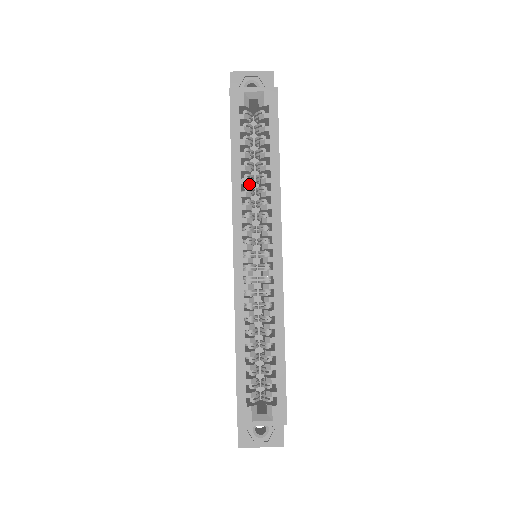
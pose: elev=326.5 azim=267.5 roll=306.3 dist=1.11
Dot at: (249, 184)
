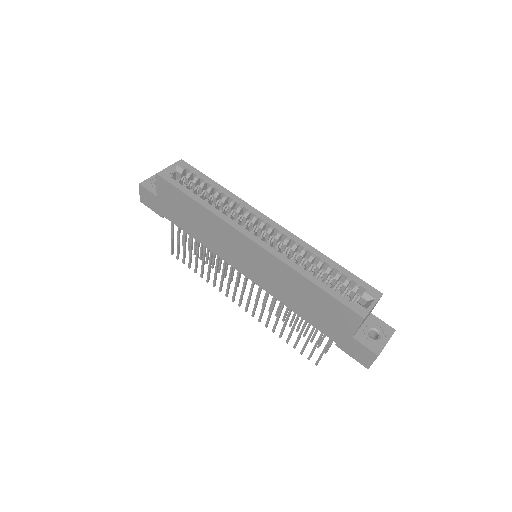
Dot at: (218, 206)
